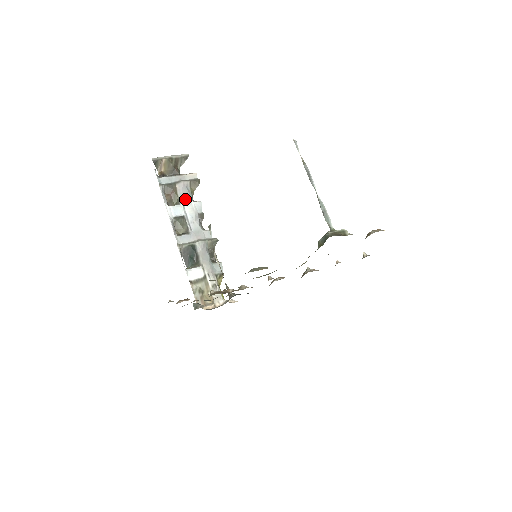
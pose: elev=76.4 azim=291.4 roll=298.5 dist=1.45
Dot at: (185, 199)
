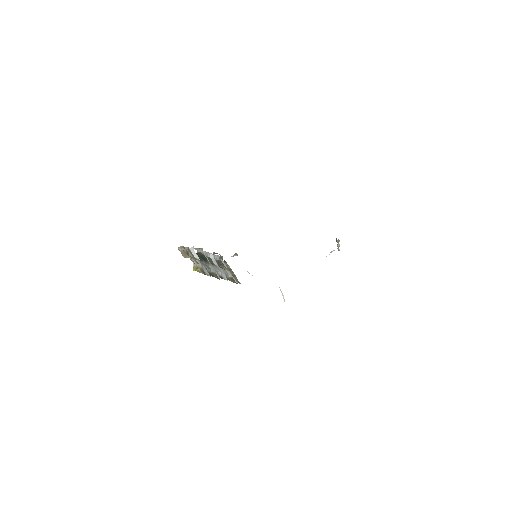
Dot at: (223, 270)
